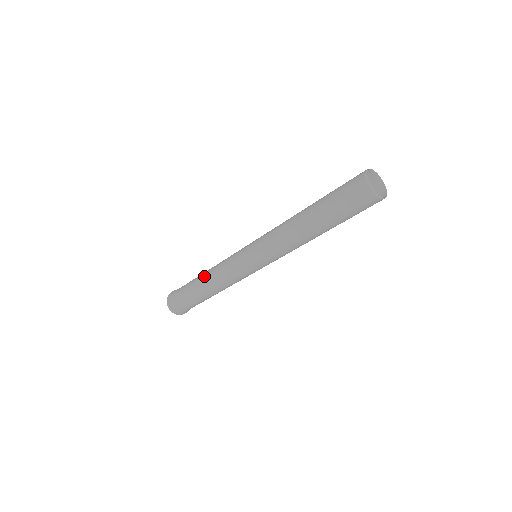
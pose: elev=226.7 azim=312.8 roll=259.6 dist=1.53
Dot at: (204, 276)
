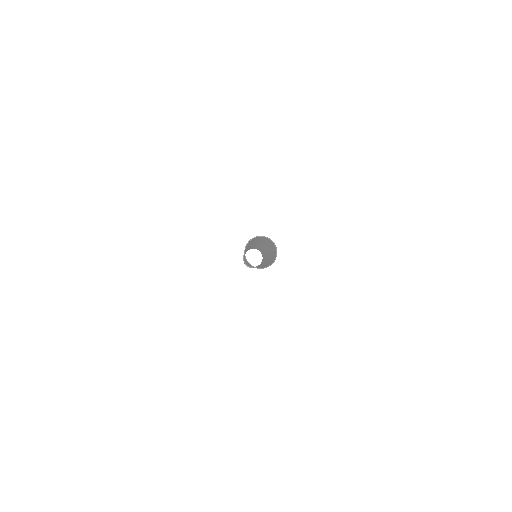
Dot at: occluded
